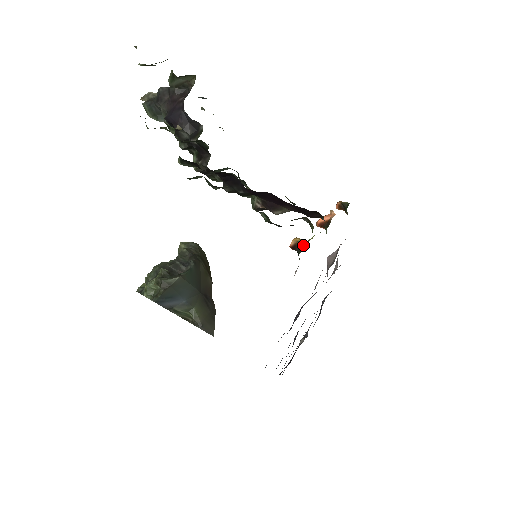
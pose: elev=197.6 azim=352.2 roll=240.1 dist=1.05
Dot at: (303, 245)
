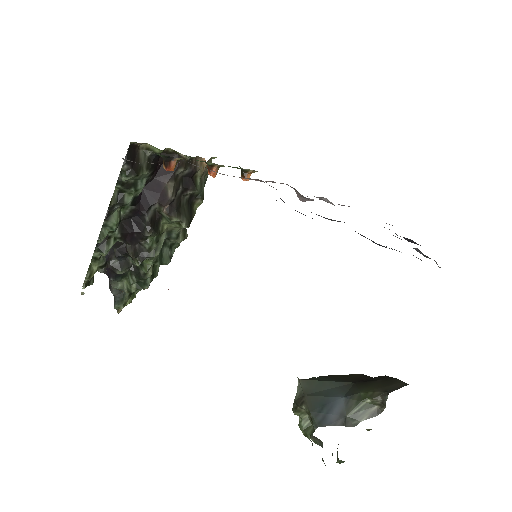
Dot at: (162, 156)
